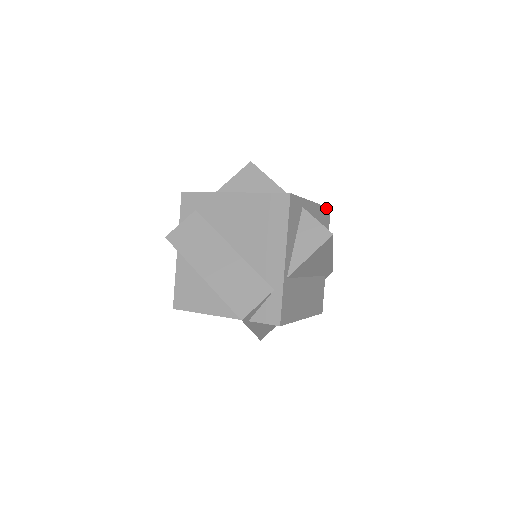
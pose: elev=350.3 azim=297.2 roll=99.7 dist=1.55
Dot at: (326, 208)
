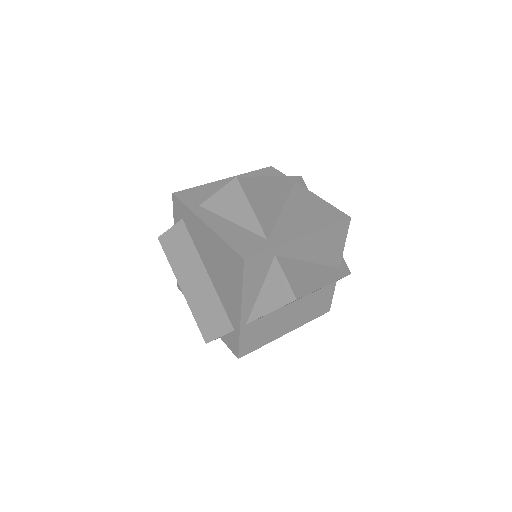
Dot at: (338, 223)
